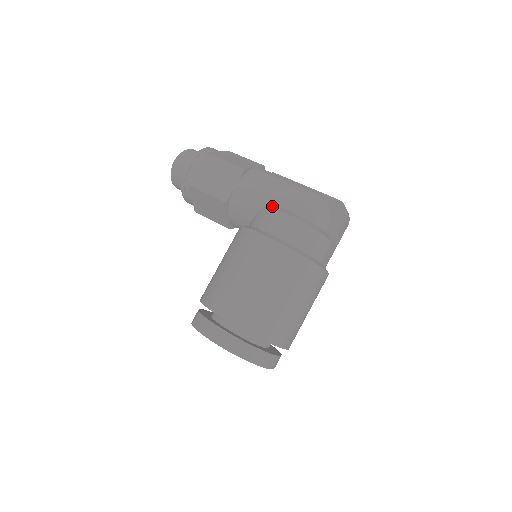
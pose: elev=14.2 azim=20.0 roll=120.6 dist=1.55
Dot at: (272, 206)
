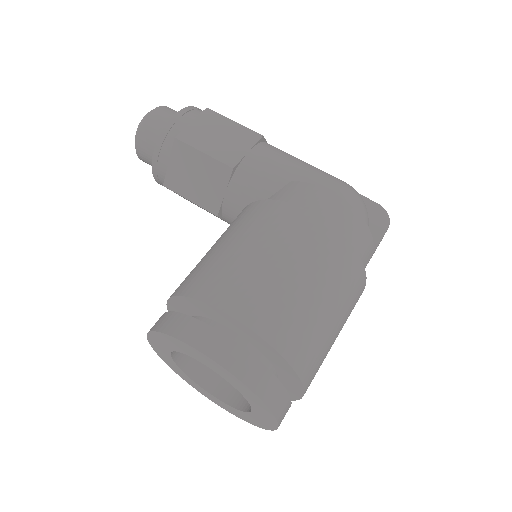
Dot at: occluded
